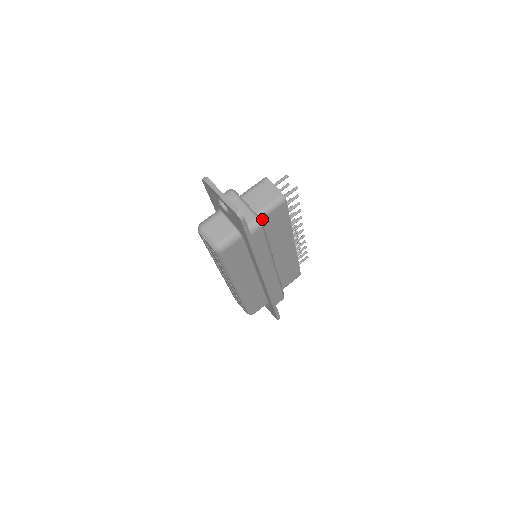
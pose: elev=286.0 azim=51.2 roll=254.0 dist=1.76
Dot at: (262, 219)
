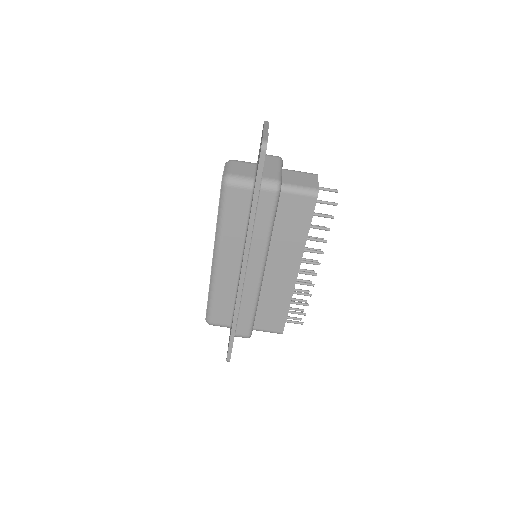
Dot at: (283, 193)
